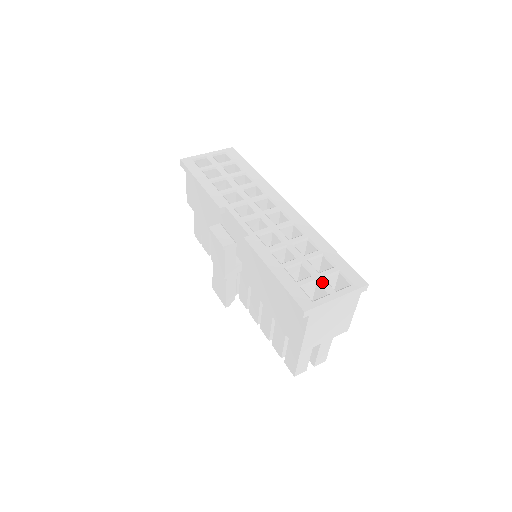
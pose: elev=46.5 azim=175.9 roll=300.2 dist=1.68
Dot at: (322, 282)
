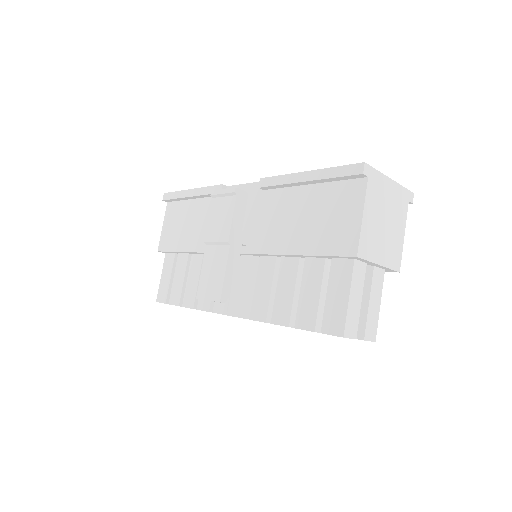
Dot at: occluded
